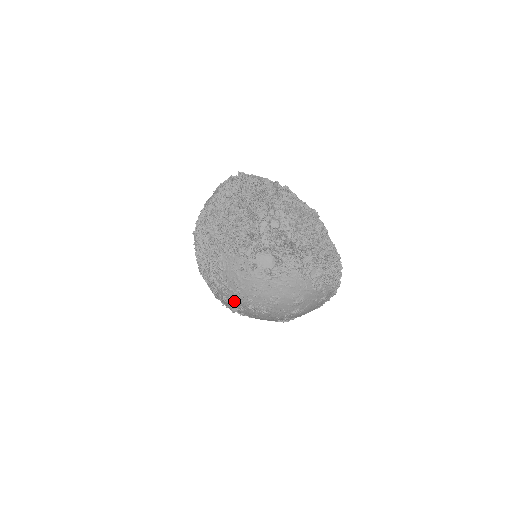
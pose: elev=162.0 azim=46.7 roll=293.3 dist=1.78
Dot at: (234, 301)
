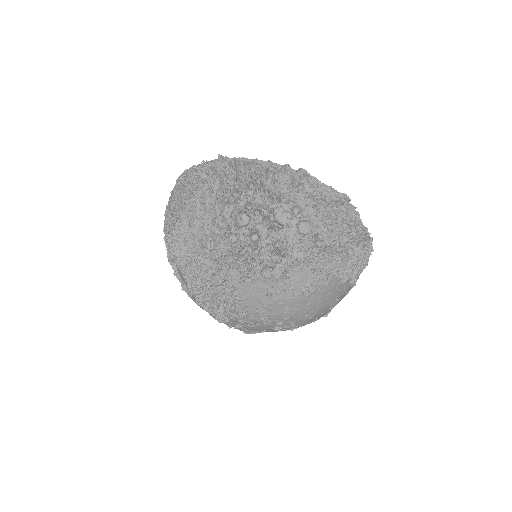
Dot at: (254, 327)
